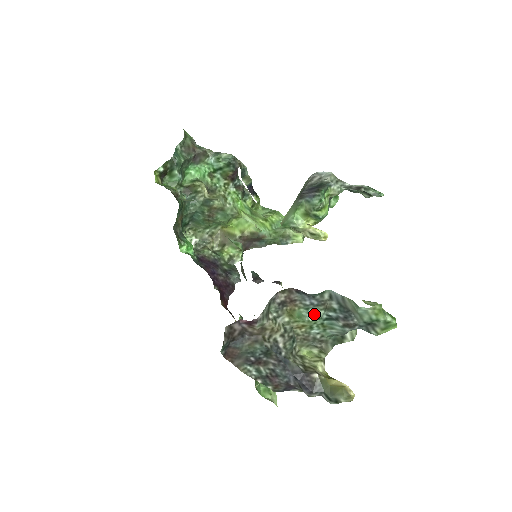
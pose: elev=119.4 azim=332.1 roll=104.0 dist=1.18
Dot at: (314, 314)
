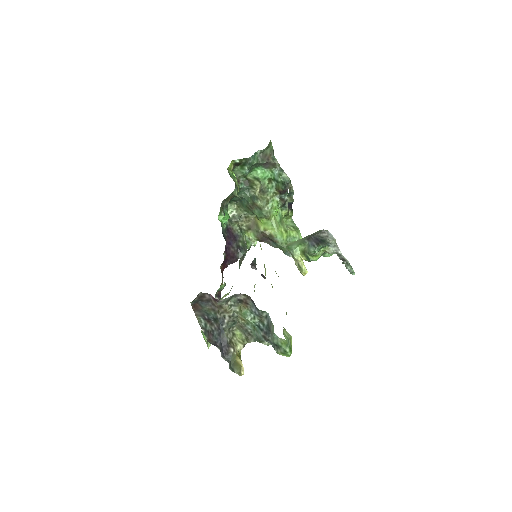
Dot at: (253, 318)
